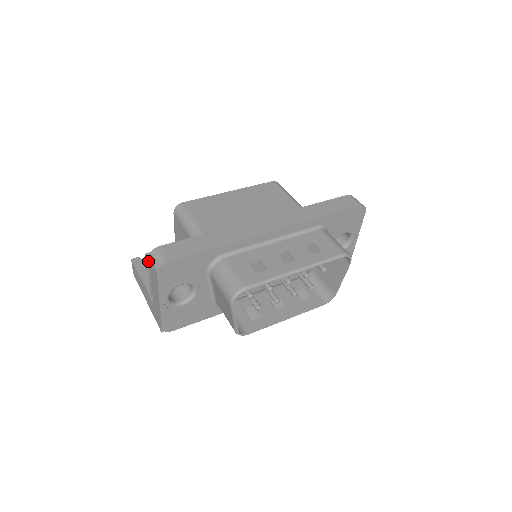
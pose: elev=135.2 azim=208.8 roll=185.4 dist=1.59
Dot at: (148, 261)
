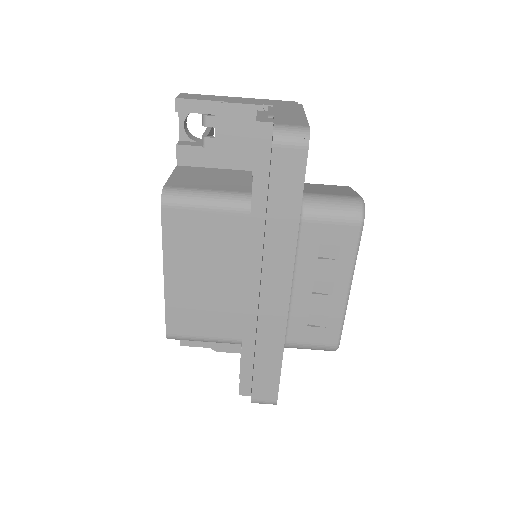
Dot at: (249, 395)
